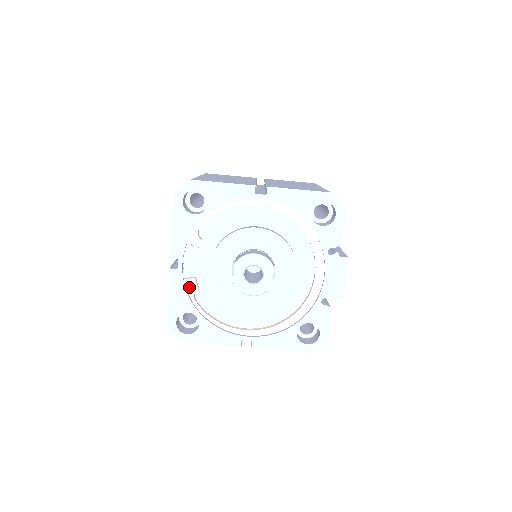
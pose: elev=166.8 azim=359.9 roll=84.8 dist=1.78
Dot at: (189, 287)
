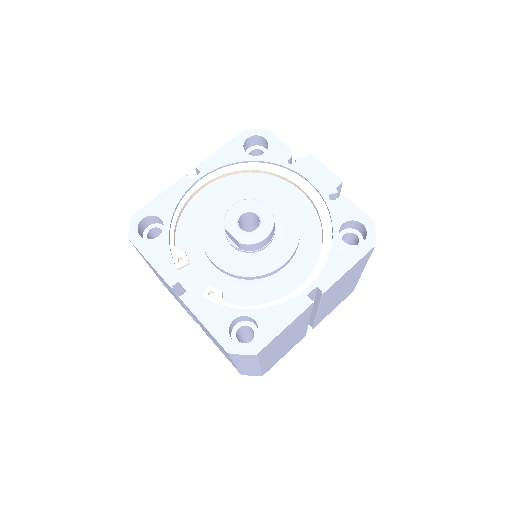
Dot at: (212, 298)
